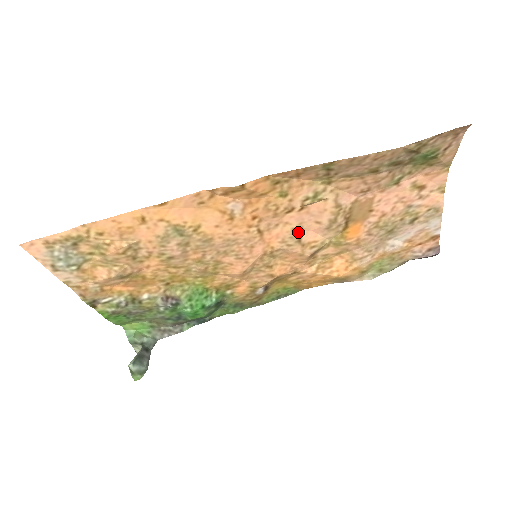
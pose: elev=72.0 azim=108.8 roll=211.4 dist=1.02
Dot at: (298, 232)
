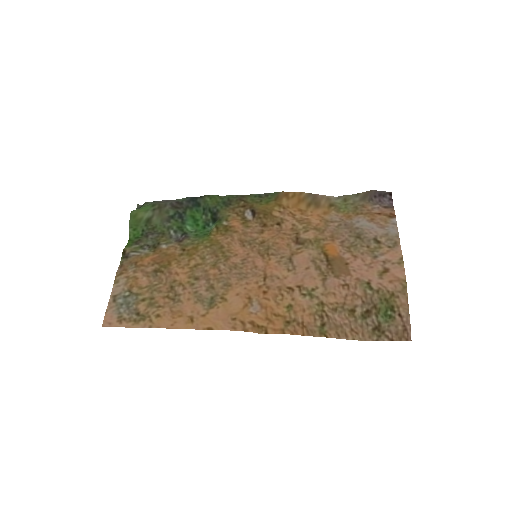
Dot at: (291, 266)
